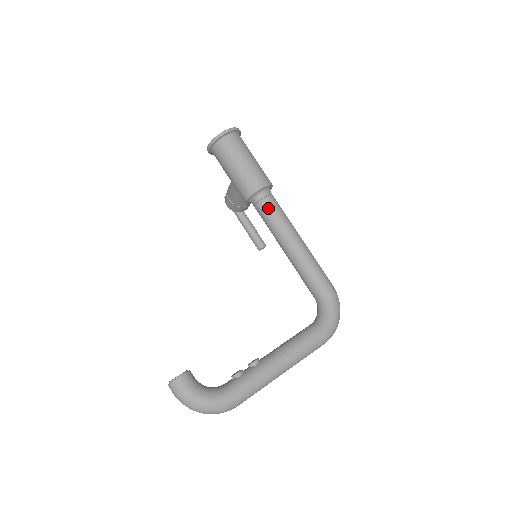
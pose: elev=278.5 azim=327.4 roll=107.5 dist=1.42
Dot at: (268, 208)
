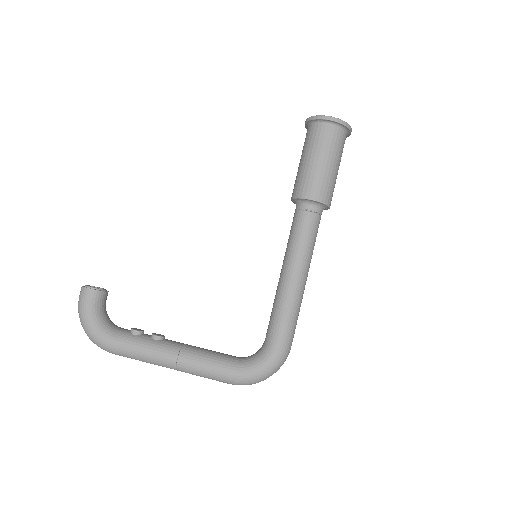
Dot at: (300, 223)
